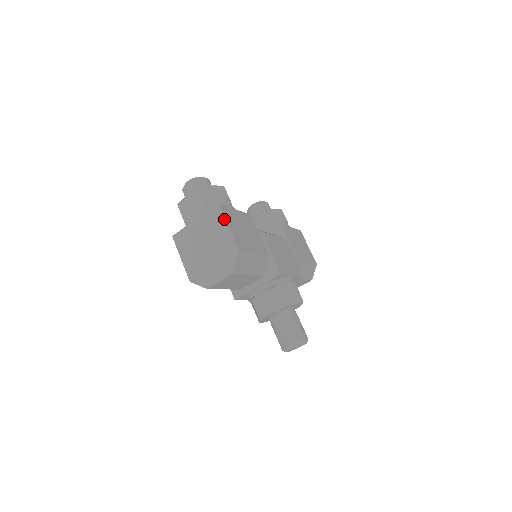
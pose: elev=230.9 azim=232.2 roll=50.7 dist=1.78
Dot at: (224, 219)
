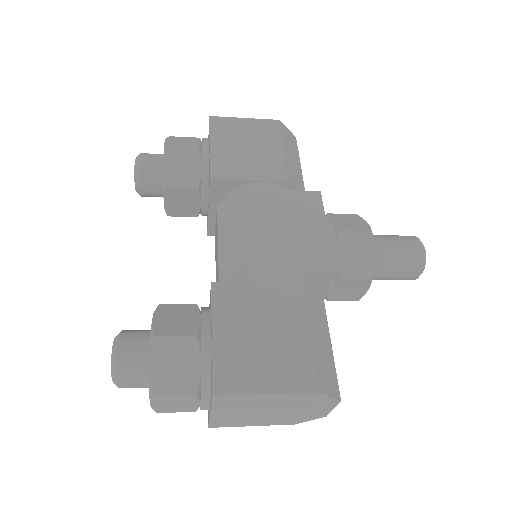
Dot at: (247, 396)
